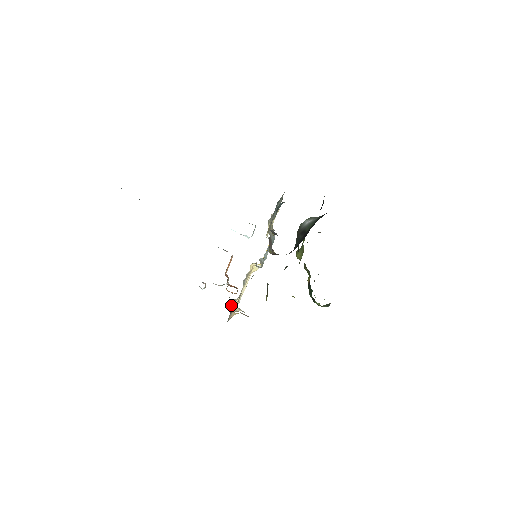
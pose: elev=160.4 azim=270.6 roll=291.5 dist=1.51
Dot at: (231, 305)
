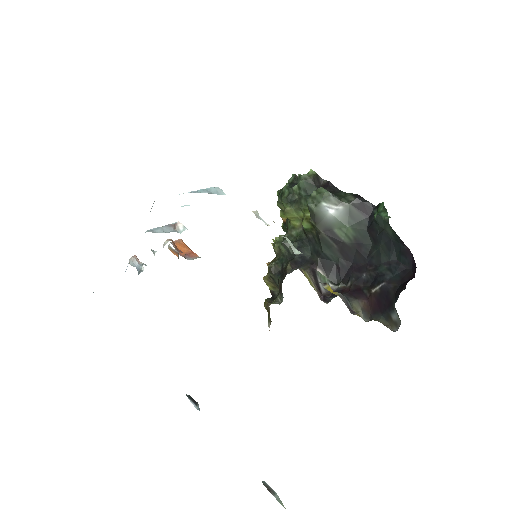
Dot at: occluded
